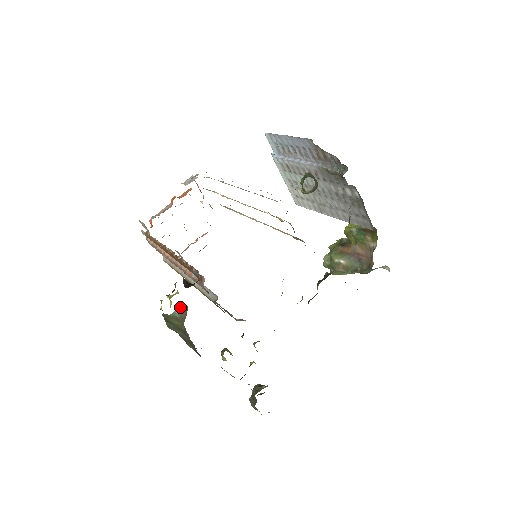
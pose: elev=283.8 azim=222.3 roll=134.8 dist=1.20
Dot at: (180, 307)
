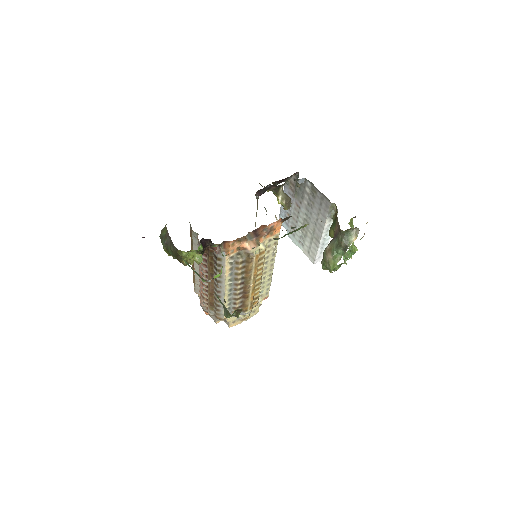
Dot at: occluded
